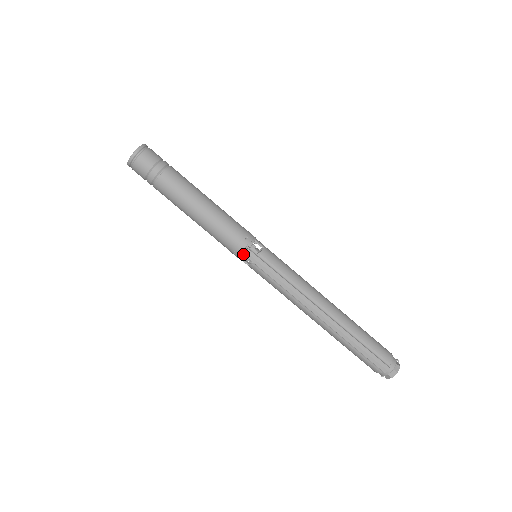
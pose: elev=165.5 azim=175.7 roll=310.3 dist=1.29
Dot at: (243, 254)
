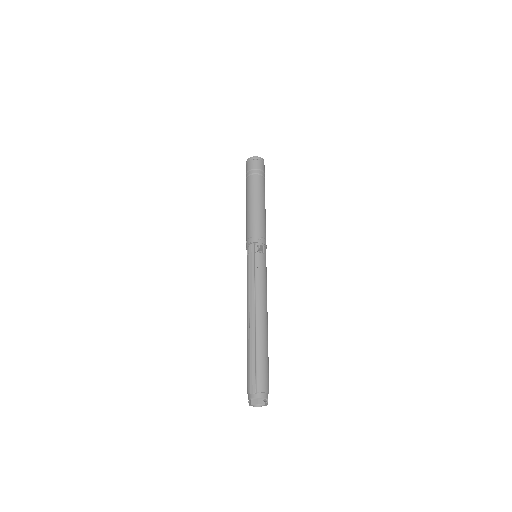
Dot at: (250, 246)
